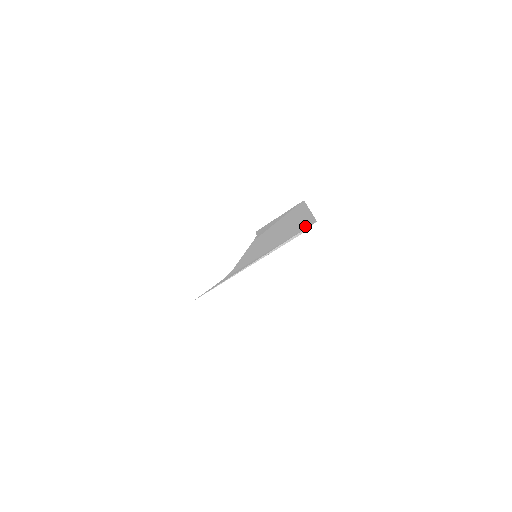
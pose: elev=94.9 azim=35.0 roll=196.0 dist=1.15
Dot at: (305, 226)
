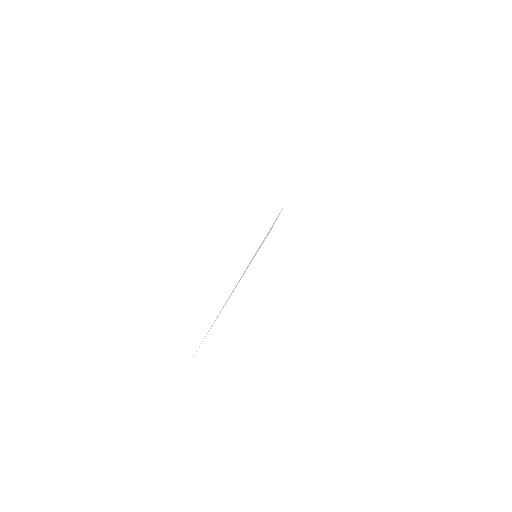
Dot at: occluded
